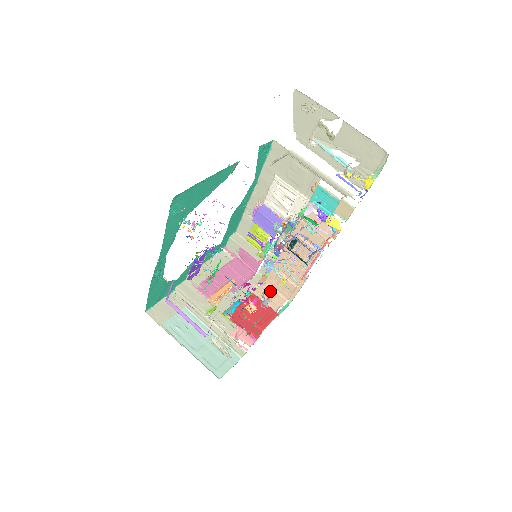
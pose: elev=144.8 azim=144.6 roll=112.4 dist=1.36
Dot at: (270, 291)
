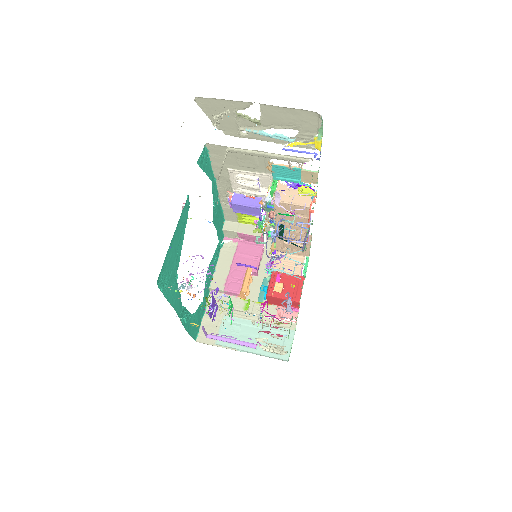
Dot at: (286, 296)
